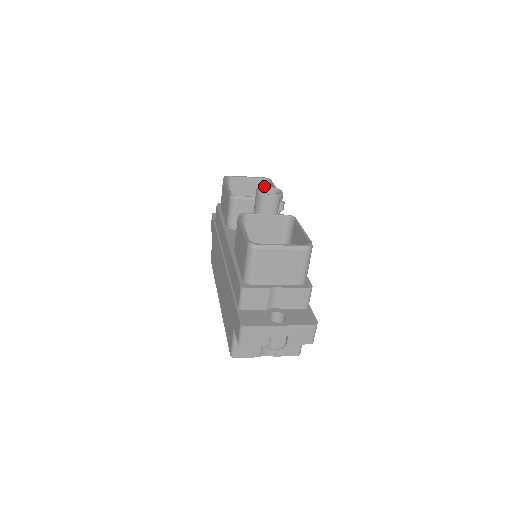
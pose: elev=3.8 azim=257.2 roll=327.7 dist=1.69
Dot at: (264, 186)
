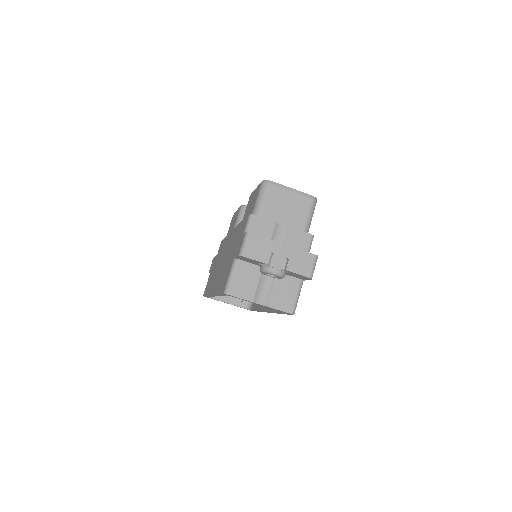
Dot at: occluded
